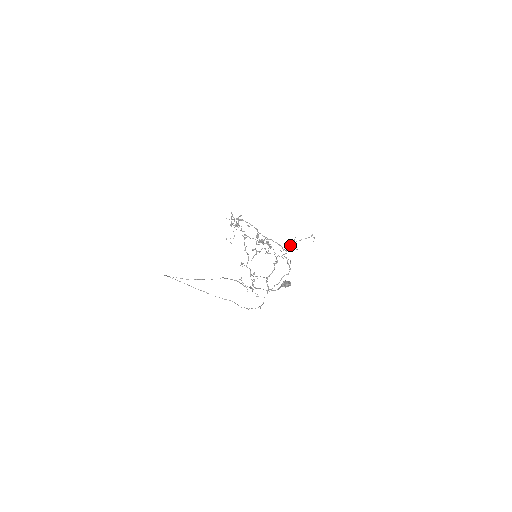
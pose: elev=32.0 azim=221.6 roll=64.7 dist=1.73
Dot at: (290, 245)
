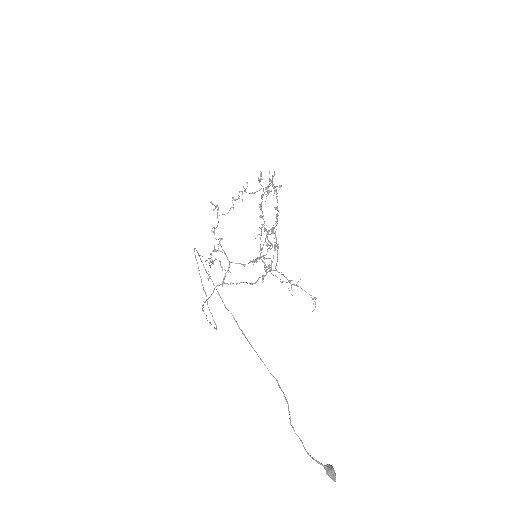
Dot at: occluded
